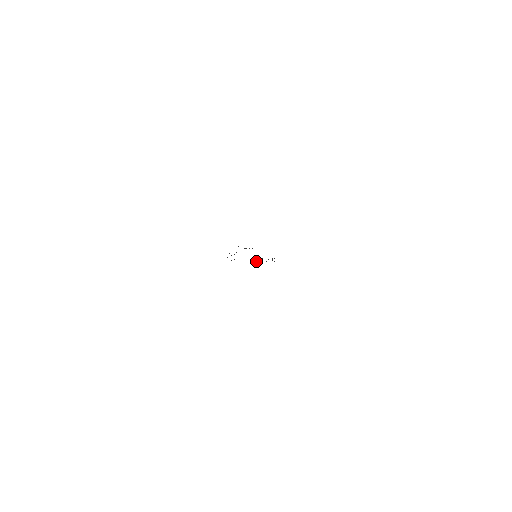
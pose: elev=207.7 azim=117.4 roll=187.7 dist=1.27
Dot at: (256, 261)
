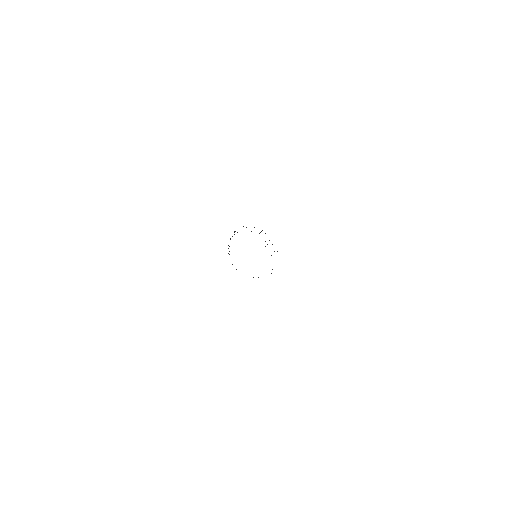
Dot at: occluded
